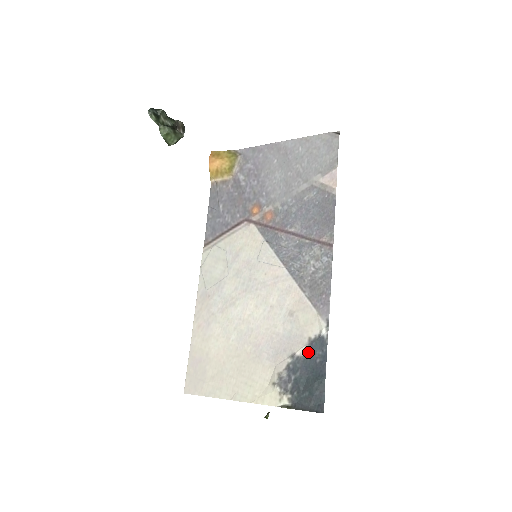
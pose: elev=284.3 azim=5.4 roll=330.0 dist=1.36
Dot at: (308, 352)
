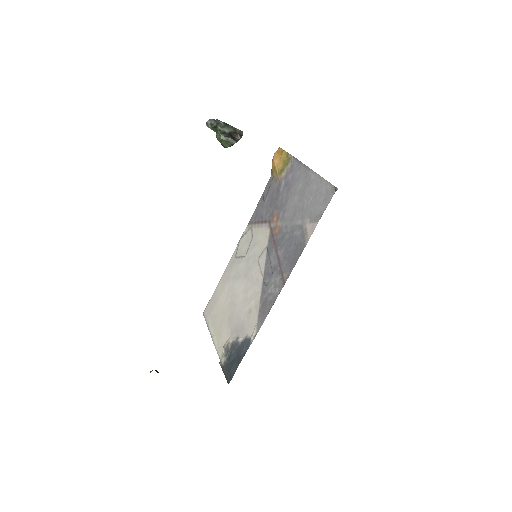
Dot at: (242, 343)
